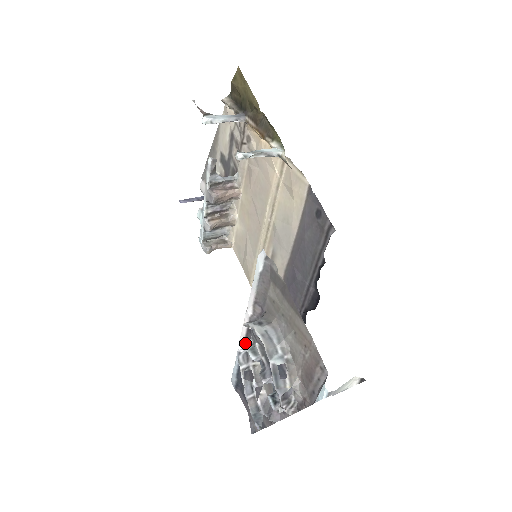
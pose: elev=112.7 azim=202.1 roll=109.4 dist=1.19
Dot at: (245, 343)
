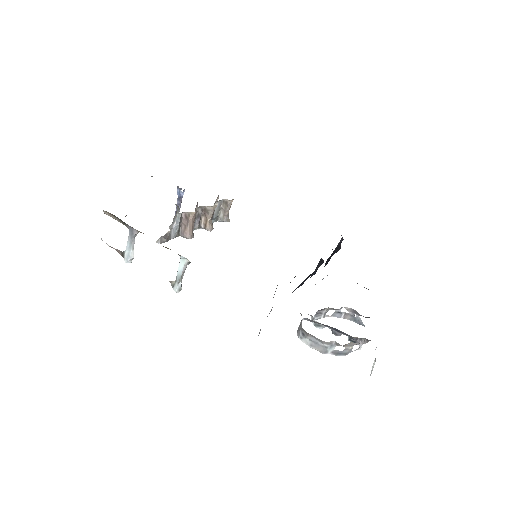
Dot at: occluded
